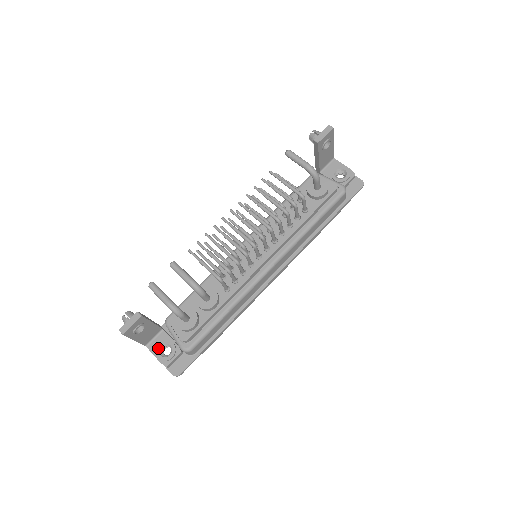
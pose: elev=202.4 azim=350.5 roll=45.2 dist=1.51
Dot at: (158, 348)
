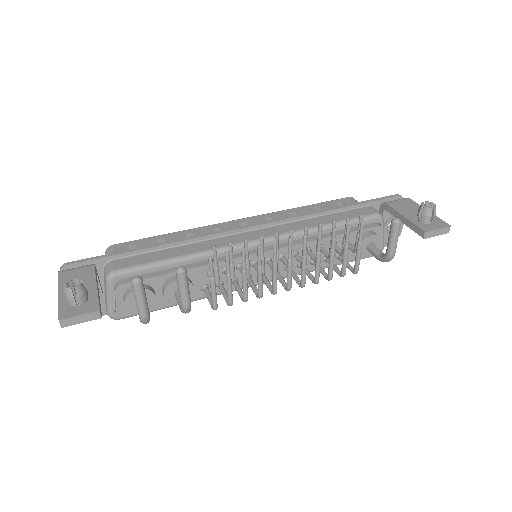
Dot at: occluded
